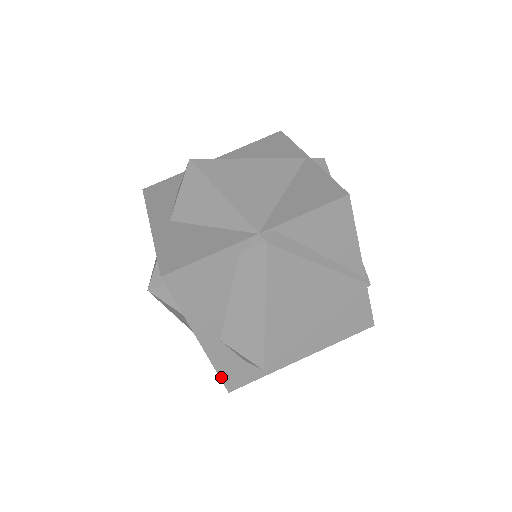
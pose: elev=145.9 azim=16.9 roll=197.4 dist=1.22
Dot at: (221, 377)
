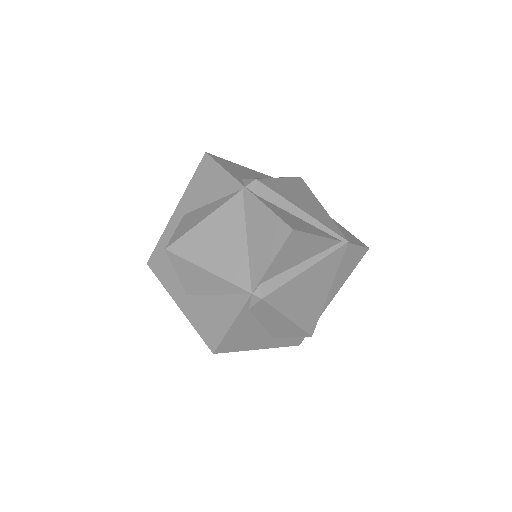
Dot at: (288, 346)
